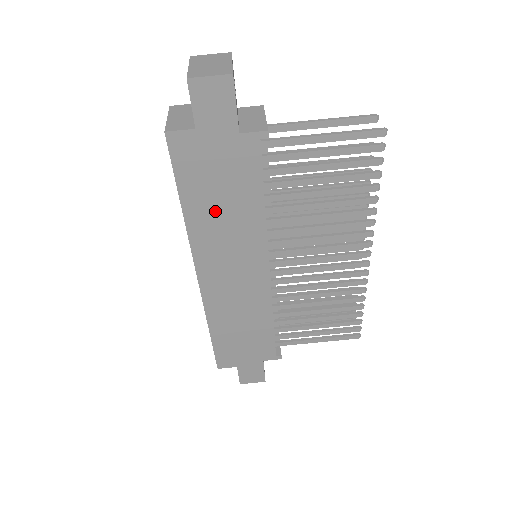
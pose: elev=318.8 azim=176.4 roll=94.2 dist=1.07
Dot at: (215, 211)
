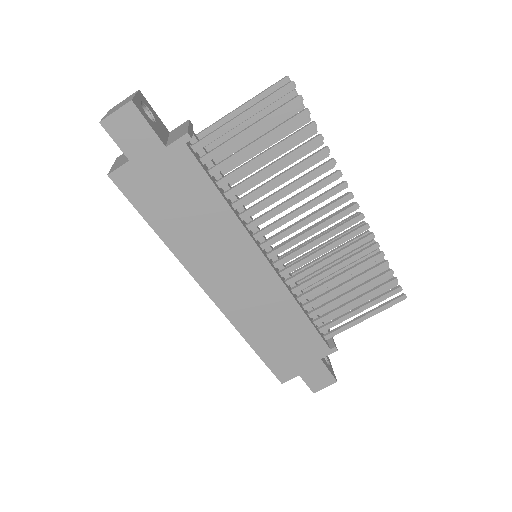
Dot at: (187, 226)
